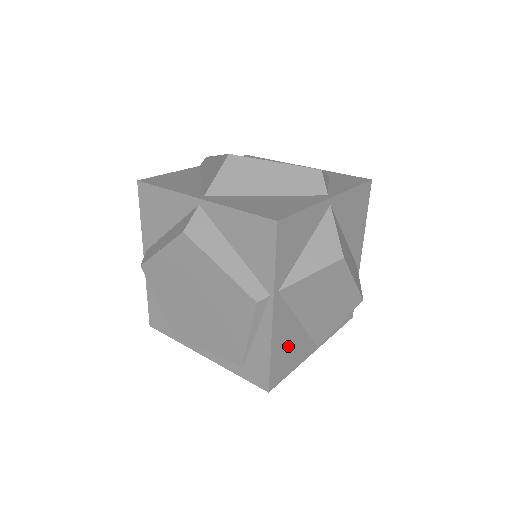
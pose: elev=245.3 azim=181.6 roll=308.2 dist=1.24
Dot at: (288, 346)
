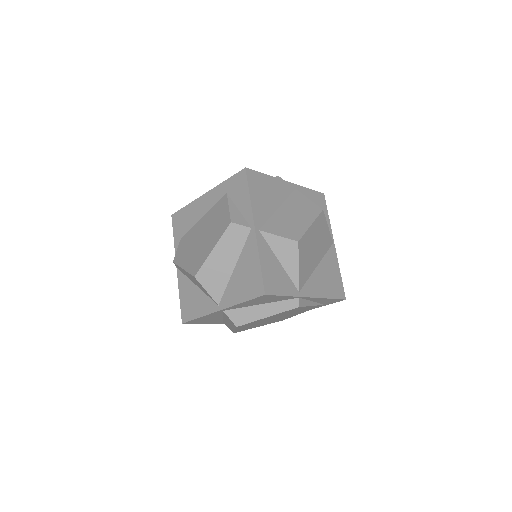
Dot at: (327, 279)
